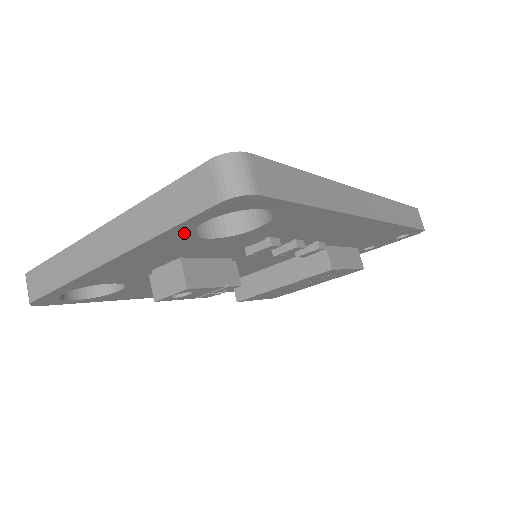
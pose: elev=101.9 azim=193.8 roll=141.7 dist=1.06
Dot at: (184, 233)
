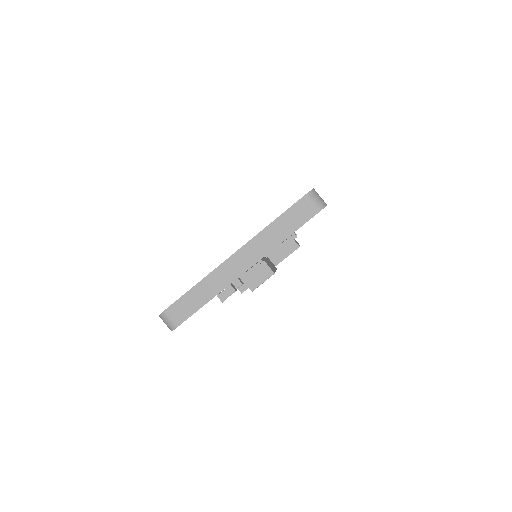
Dot at: occluded
